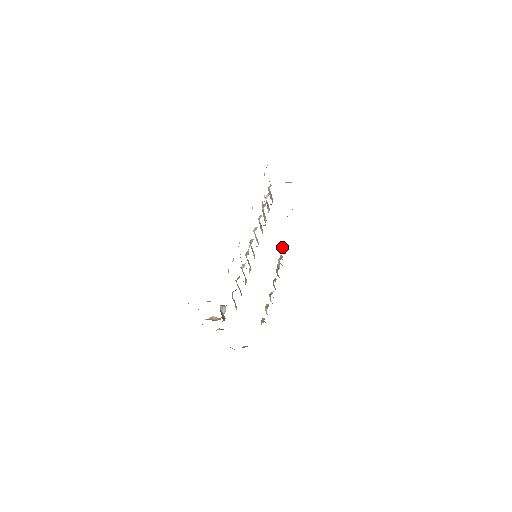
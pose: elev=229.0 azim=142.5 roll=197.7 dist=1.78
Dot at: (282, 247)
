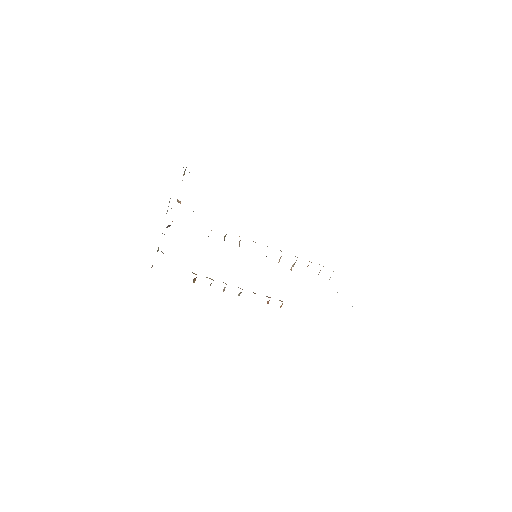
Dot at: occluded
